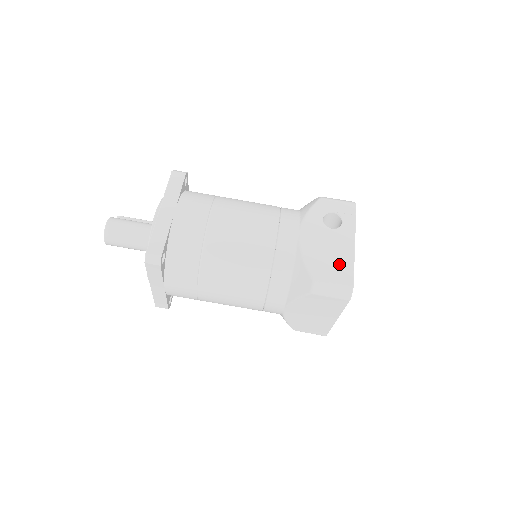
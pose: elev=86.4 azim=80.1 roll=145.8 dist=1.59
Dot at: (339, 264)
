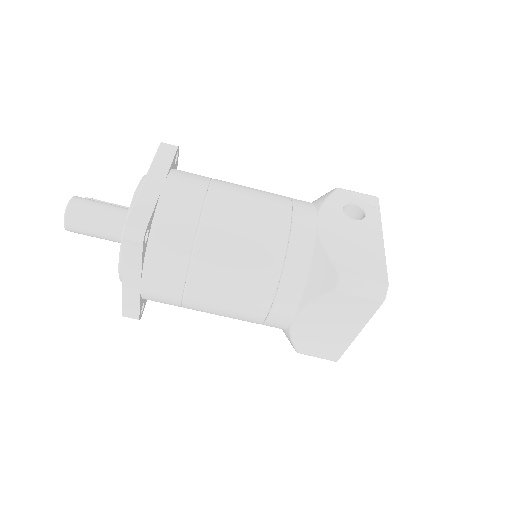
Dot at: (368, 257)
